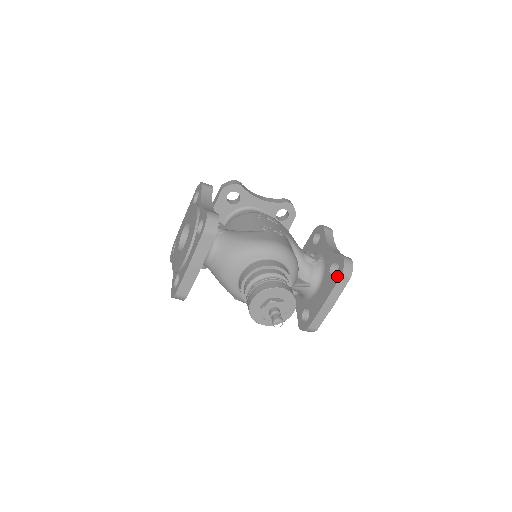
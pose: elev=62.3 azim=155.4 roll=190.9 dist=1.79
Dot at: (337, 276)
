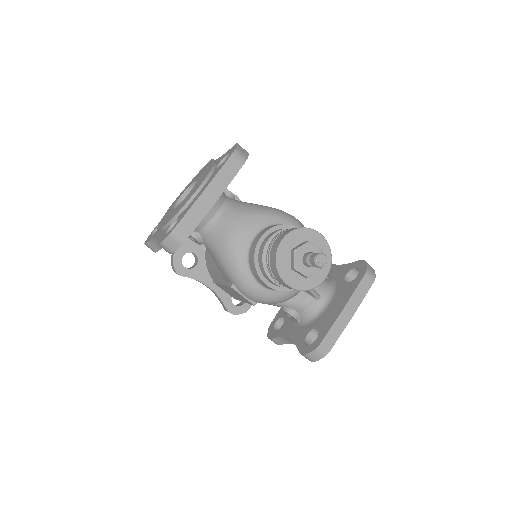
Dot at: (359, 277)
